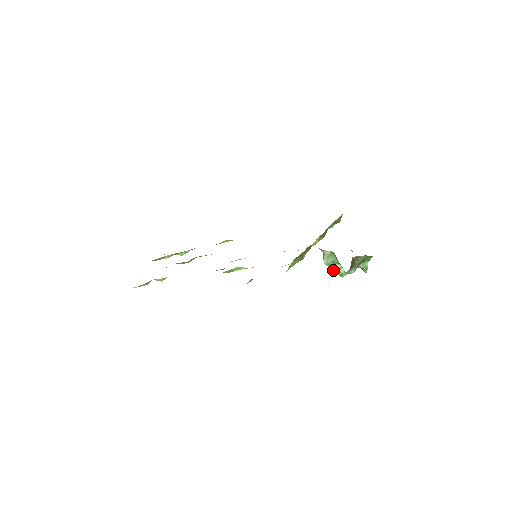
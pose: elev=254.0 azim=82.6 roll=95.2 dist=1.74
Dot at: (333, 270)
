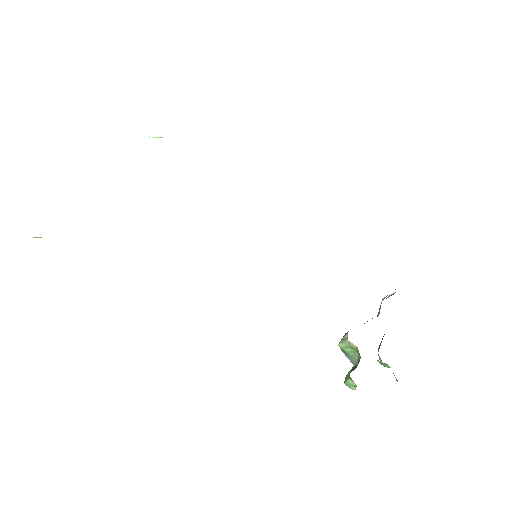
Dot at: (343, 352)
